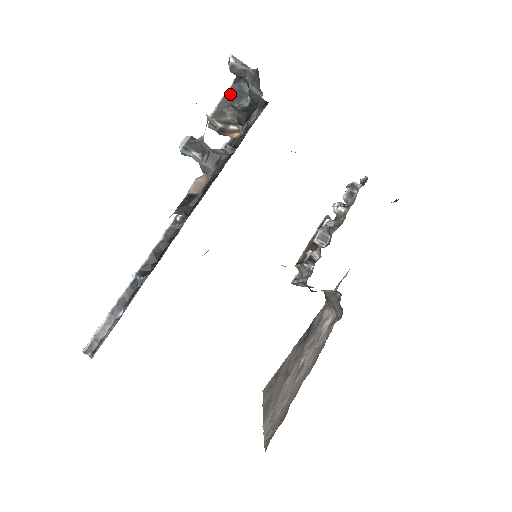
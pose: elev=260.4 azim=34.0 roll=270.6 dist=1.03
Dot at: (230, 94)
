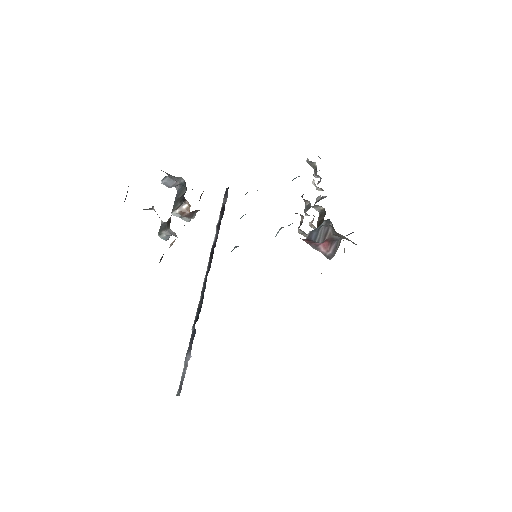
Dot at: (177, 196)
